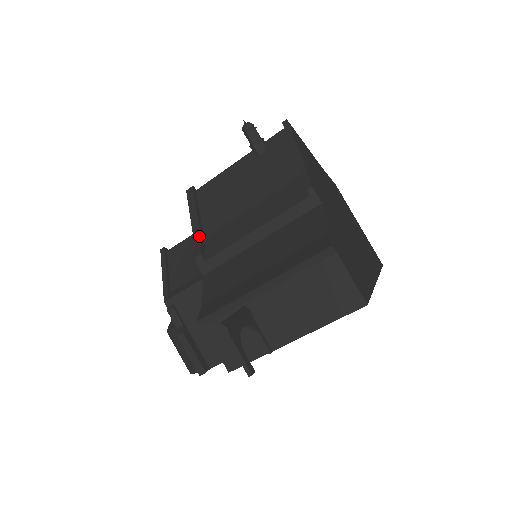
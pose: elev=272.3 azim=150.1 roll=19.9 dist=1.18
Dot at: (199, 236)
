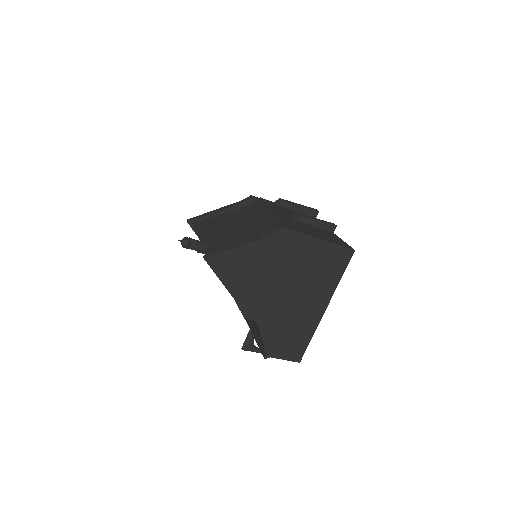
Dot at: occluded
